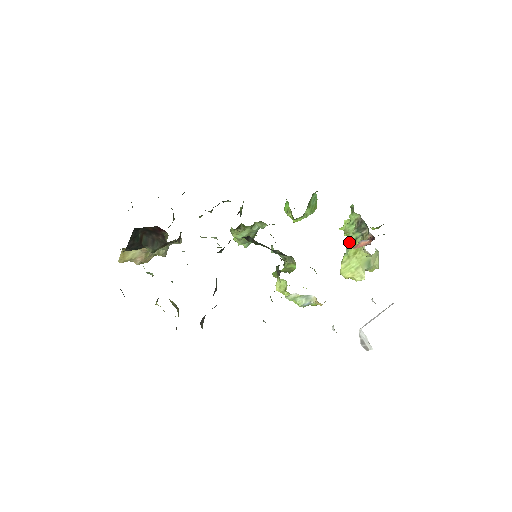
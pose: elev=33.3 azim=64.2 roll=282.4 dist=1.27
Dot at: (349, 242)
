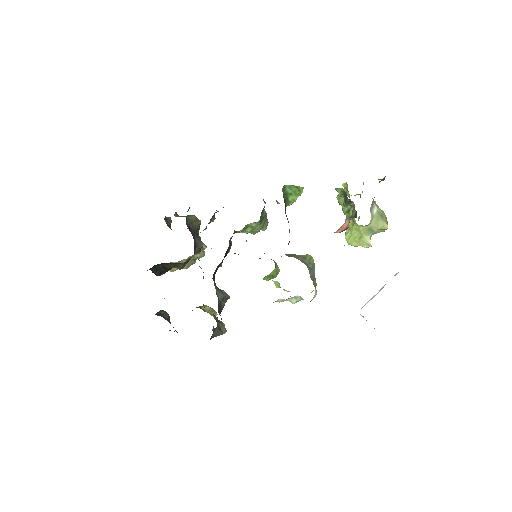
Dot at: (344, 214)
